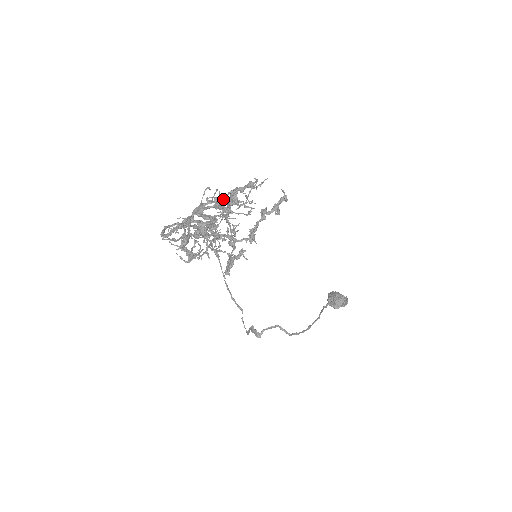
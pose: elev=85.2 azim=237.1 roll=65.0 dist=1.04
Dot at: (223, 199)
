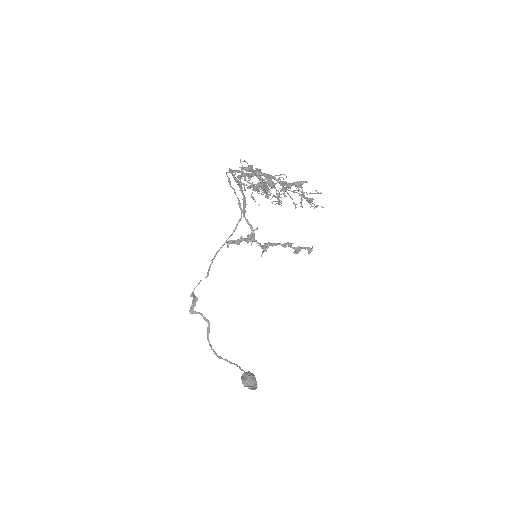
Dot at: occluded
